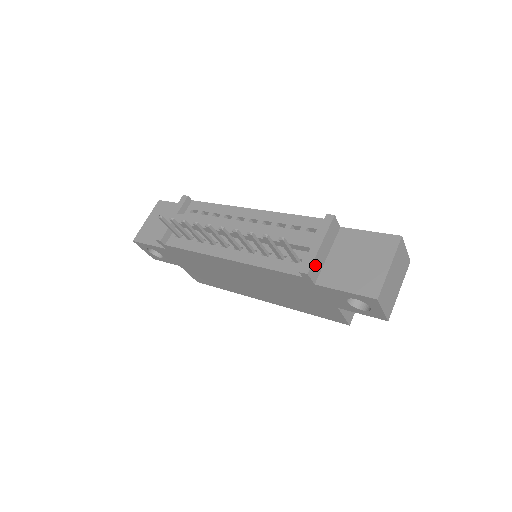
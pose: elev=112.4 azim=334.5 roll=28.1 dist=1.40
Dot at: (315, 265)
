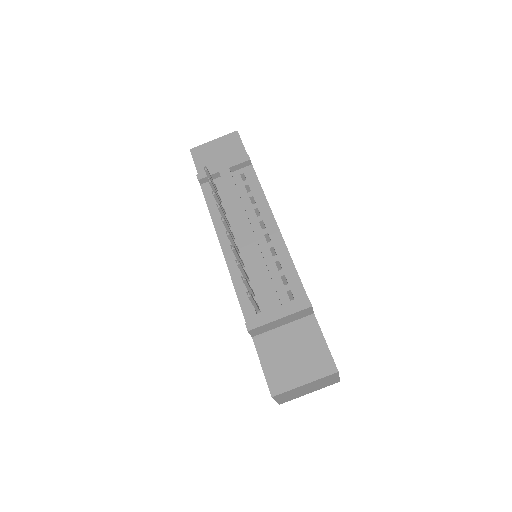
Dot at: (262, 328)
